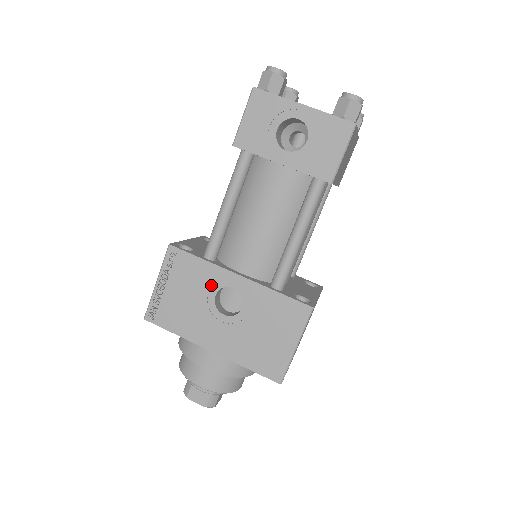
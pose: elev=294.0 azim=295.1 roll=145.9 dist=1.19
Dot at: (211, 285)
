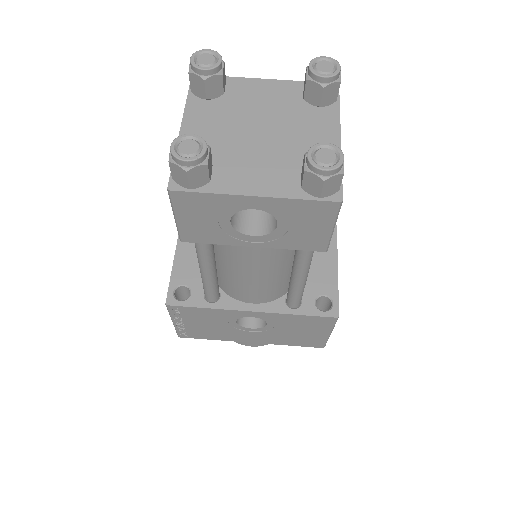
Dot at: (227, 319)
